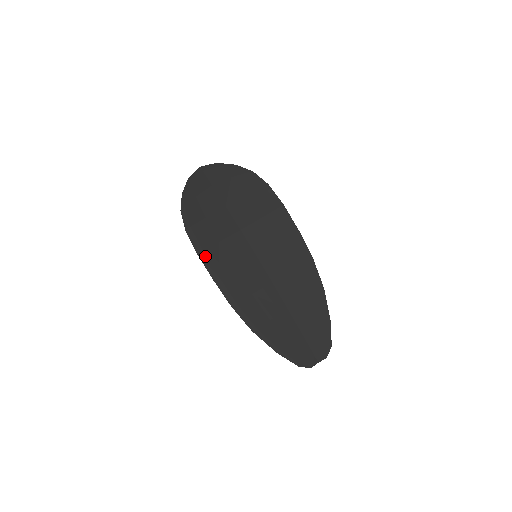
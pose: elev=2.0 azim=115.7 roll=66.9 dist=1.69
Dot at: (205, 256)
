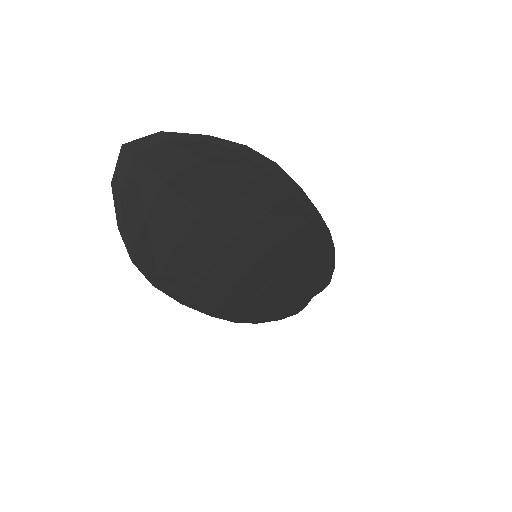
Dot at: (193, 300)
